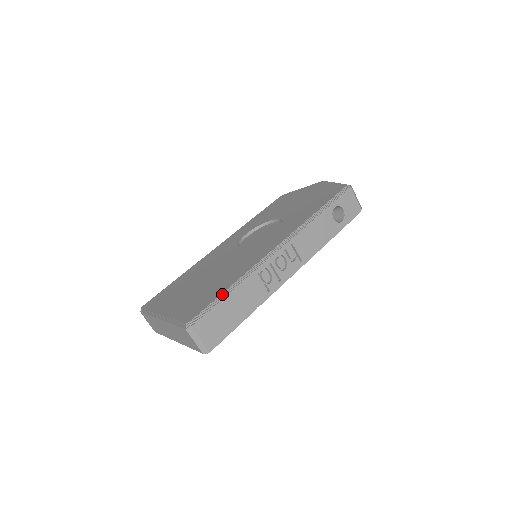
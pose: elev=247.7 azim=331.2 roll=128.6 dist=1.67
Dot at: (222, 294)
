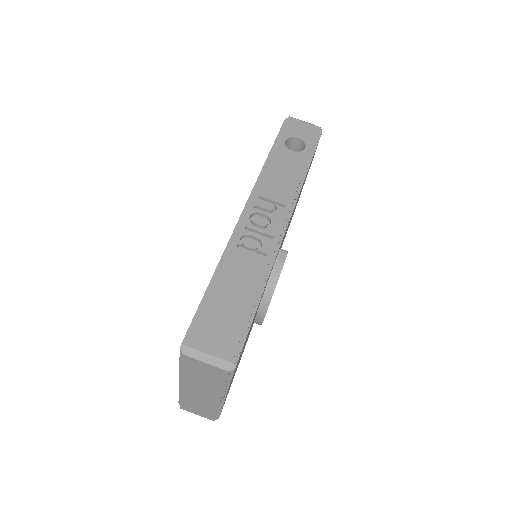
Dot at: (206, 290)
